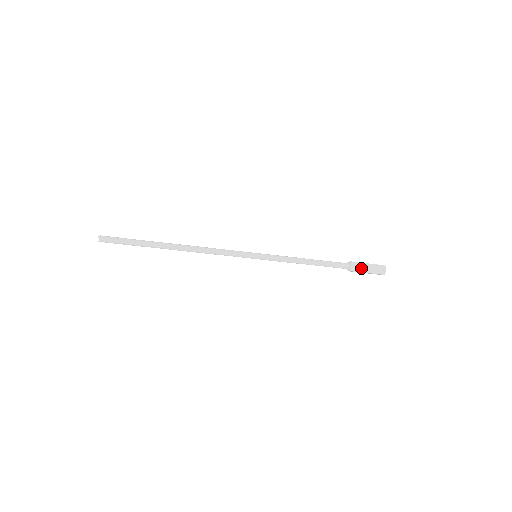
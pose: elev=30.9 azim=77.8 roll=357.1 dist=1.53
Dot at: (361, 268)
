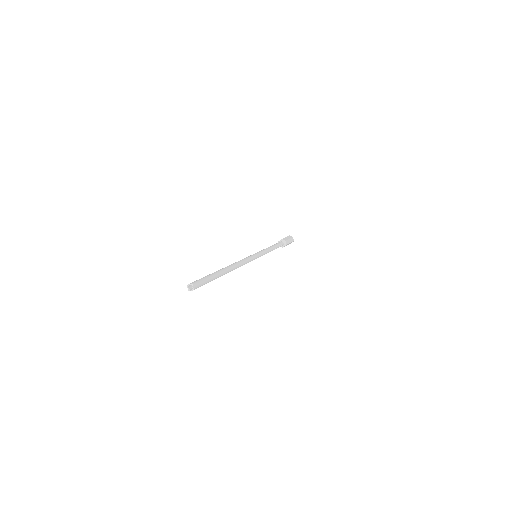
Dot at: occluded
